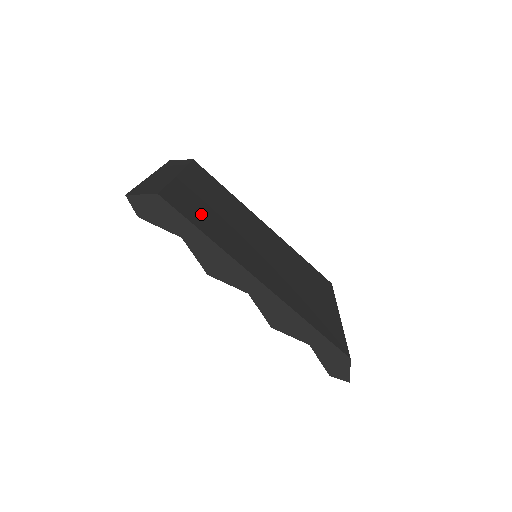
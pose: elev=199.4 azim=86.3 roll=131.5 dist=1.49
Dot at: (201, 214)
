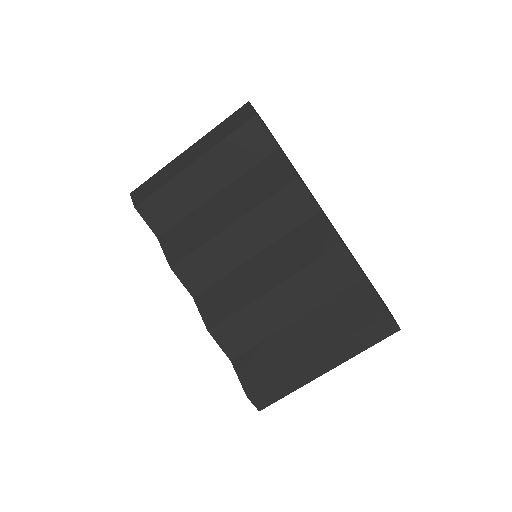
Dot at: occluded
